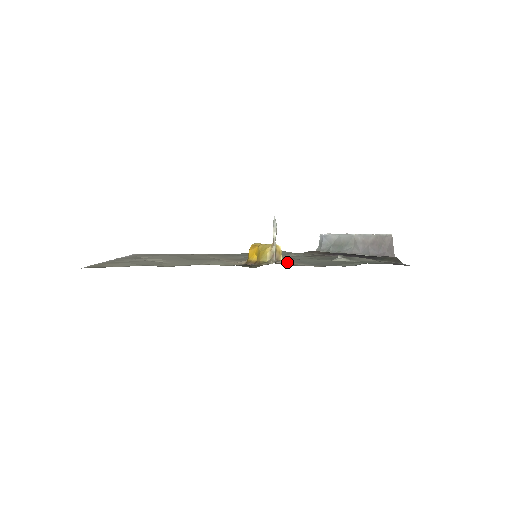
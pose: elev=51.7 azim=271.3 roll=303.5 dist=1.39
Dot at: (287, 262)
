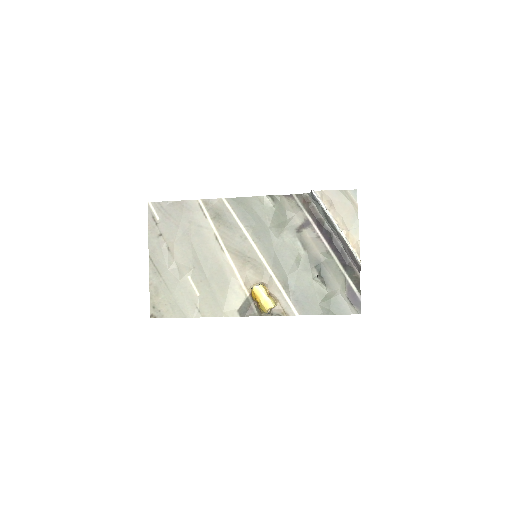
Dot at: (280, 281)
